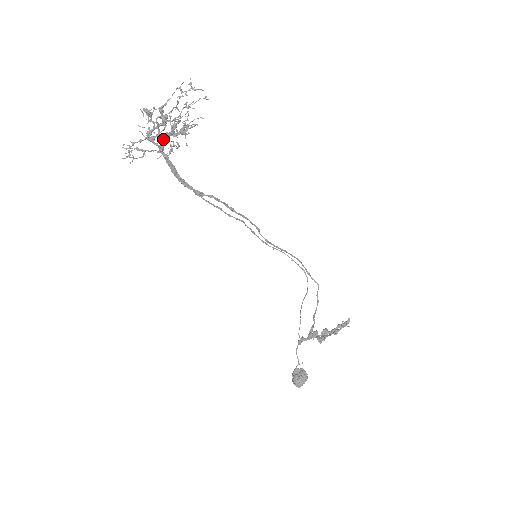
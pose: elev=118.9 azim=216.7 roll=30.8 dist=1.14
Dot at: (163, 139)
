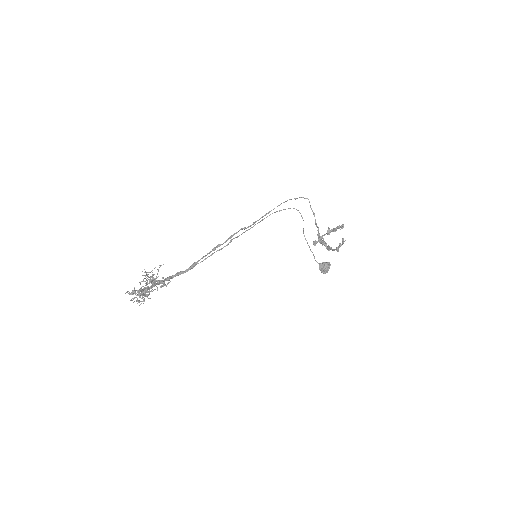
Dot at: occluded
